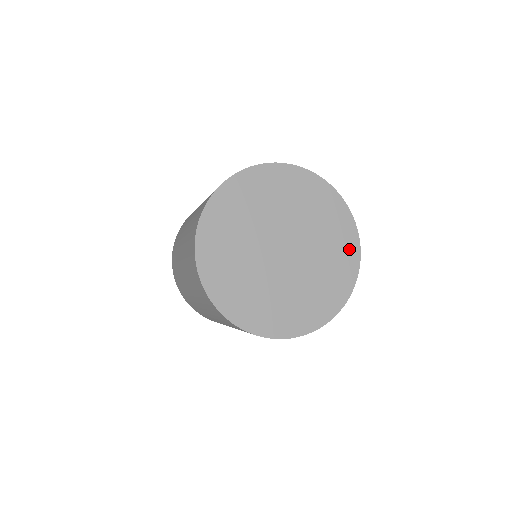
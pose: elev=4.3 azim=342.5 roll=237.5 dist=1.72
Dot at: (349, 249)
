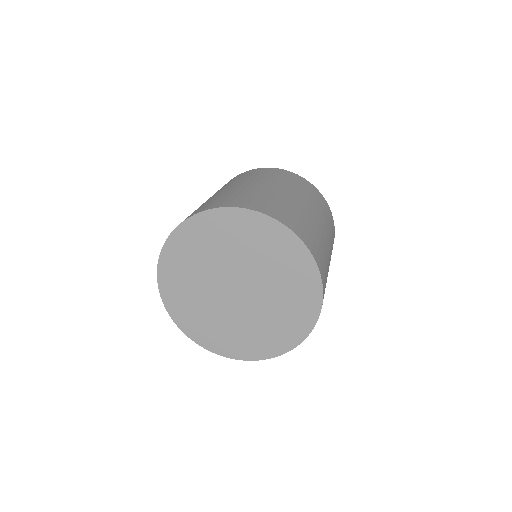
Dot at: (309, 300)
